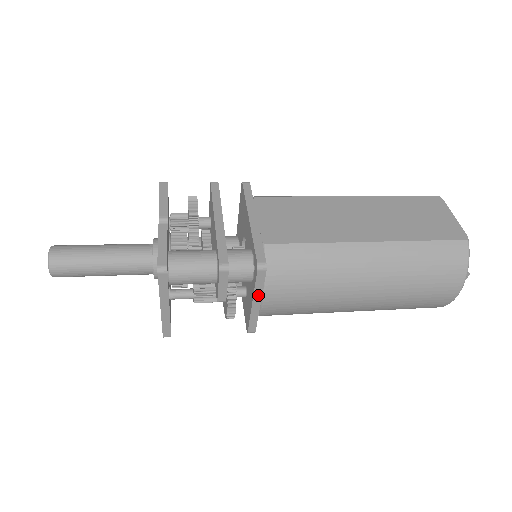
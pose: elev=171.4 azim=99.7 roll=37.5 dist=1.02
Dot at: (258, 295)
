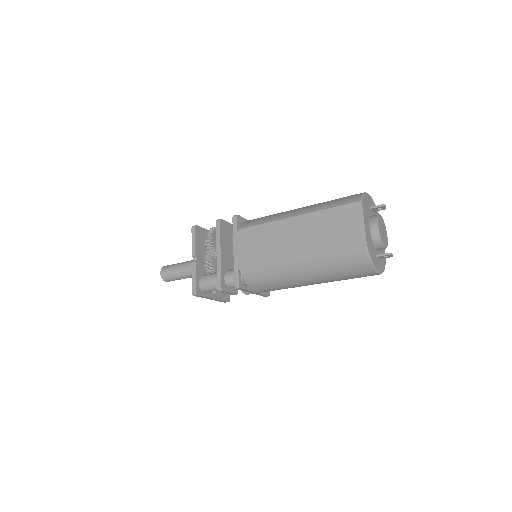
Dot at: (250, 292)
